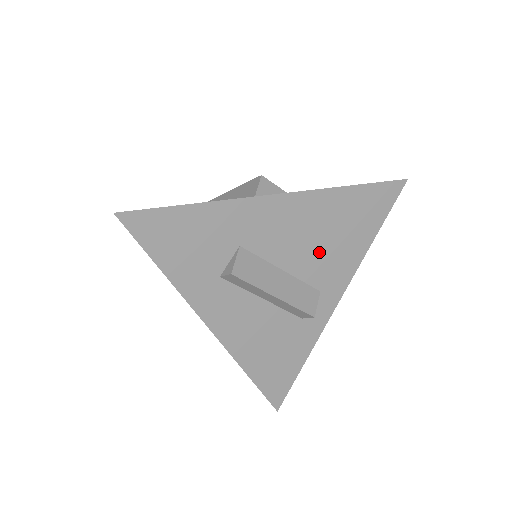
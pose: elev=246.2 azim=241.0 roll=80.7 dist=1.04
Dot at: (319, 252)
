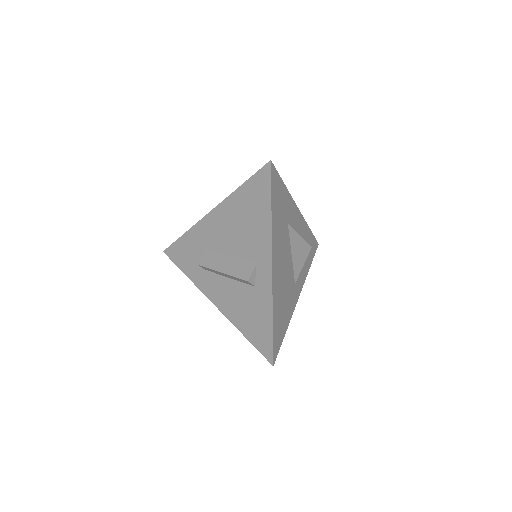
Dot at: (243, 236)
